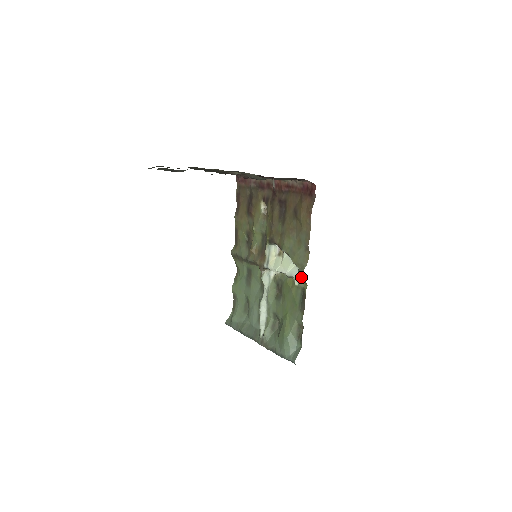
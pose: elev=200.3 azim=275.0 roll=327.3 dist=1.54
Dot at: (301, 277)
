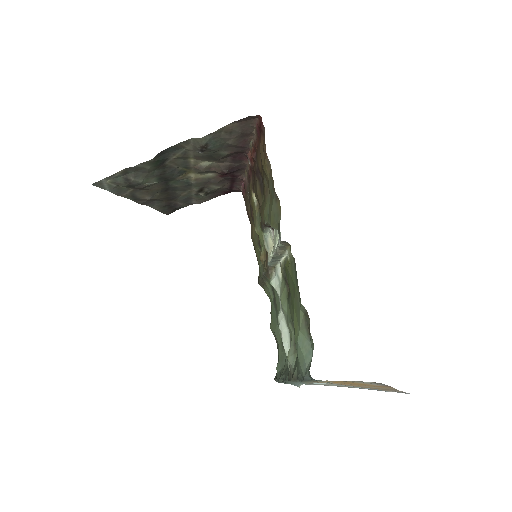
Dot at: (279, 238)
